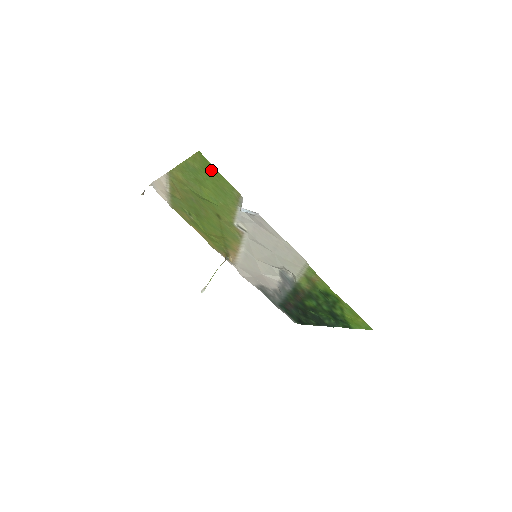
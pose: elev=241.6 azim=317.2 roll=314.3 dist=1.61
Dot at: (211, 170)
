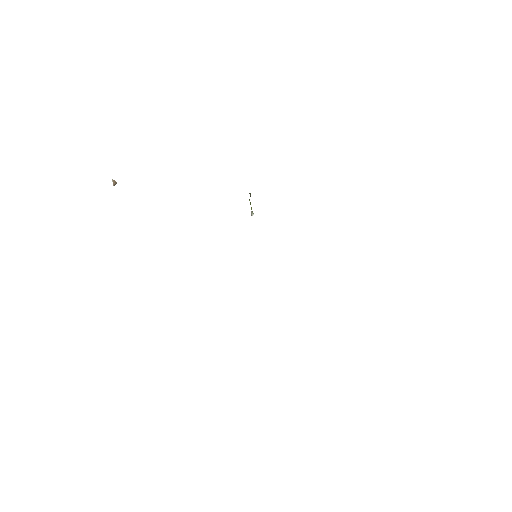
Dot at: occluded
